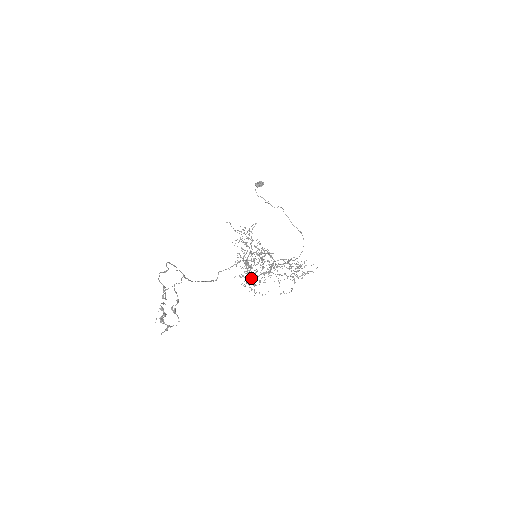
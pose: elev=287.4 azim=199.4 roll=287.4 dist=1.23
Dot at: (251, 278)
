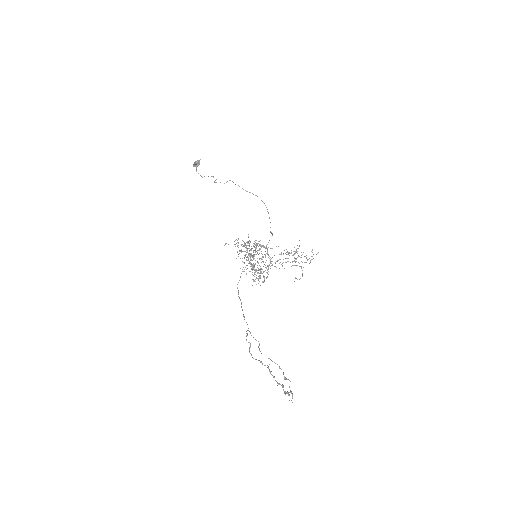
Dot at: (260, 275)
